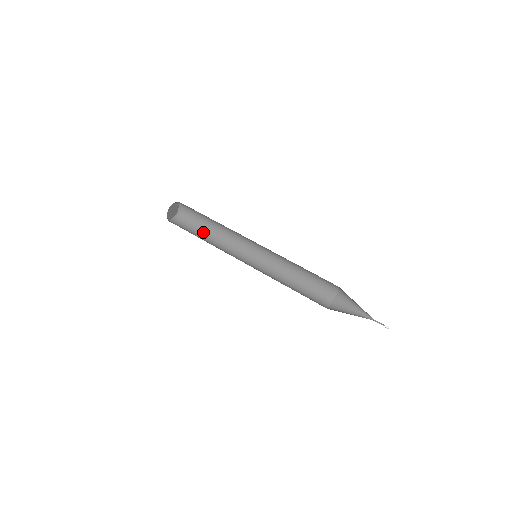
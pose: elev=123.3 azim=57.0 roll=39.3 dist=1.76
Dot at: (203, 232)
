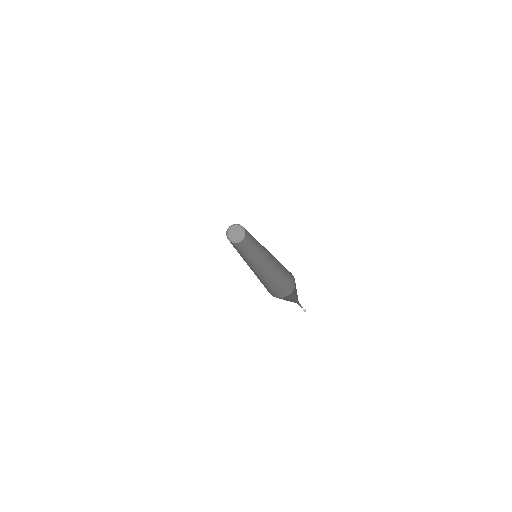
Dot at: (245, 250)
